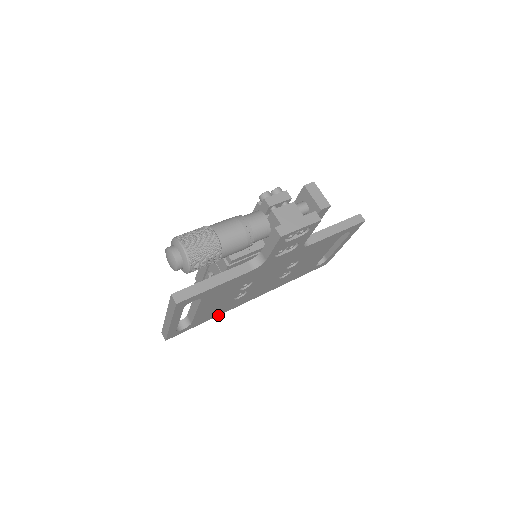
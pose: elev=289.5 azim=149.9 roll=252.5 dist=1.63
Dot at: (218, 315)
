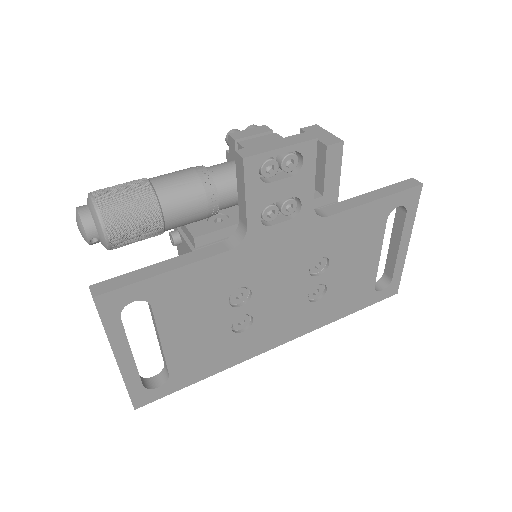
Dot at: (222, 370)
